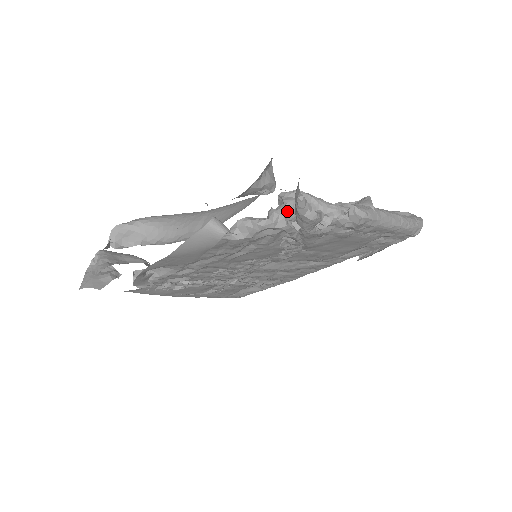
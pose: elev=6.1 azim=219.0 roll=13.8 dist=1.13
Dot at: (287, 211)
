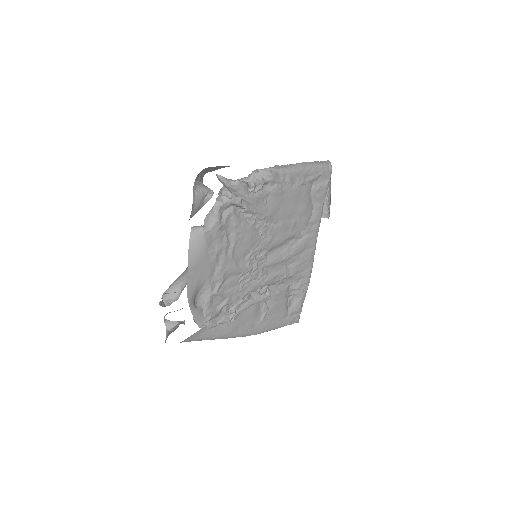
Dot at: (224, 193)
